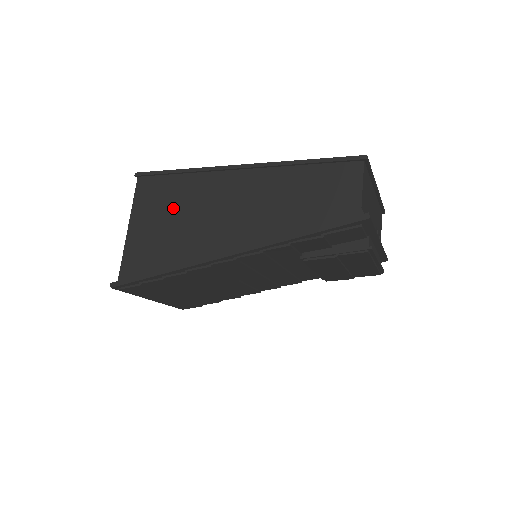
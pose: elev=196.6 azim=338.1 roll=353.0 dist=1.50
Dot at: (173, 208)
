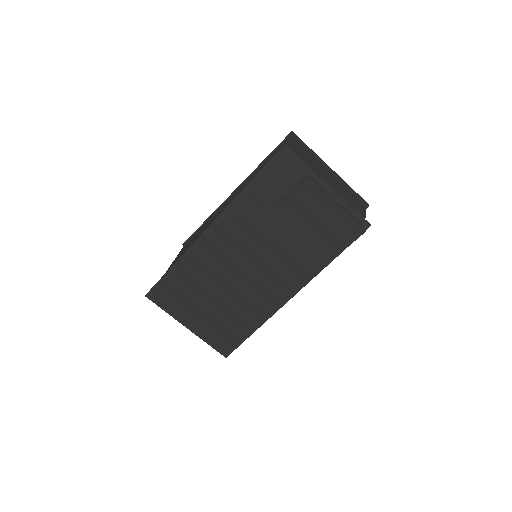
Dot at: (194, 239)
